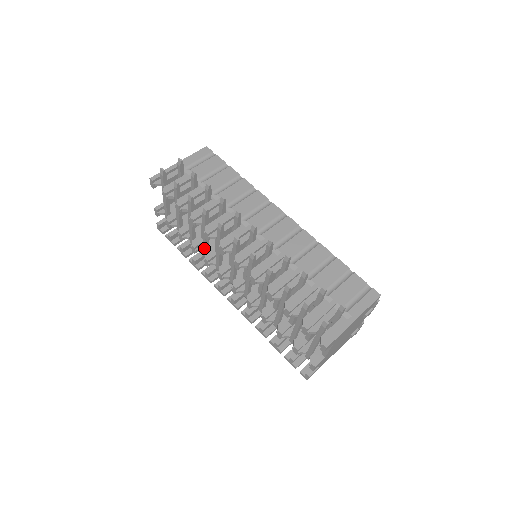
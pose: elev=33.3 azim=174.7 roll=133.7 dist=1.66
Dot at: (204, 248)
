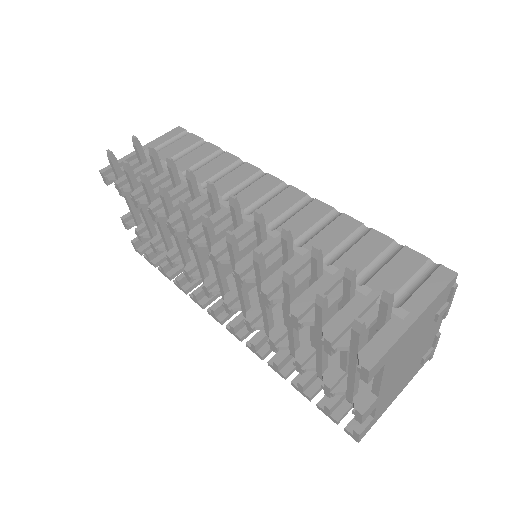
Dot at: (182, 256)
